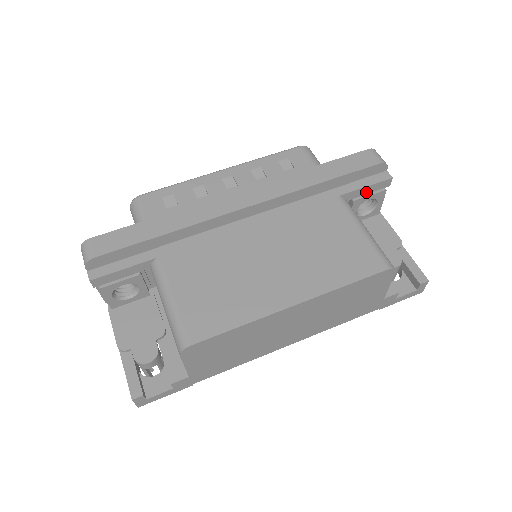
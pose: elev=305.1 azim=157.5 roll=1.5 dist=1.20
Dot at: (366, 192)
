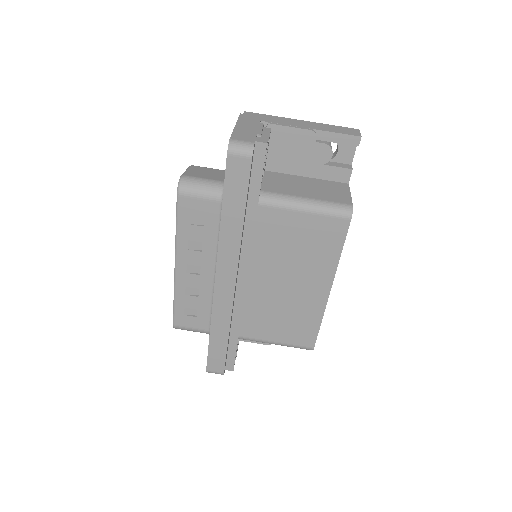
Dot at: (263, 169)
